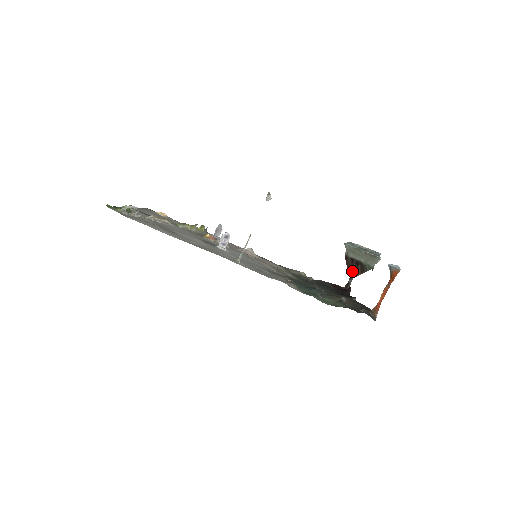
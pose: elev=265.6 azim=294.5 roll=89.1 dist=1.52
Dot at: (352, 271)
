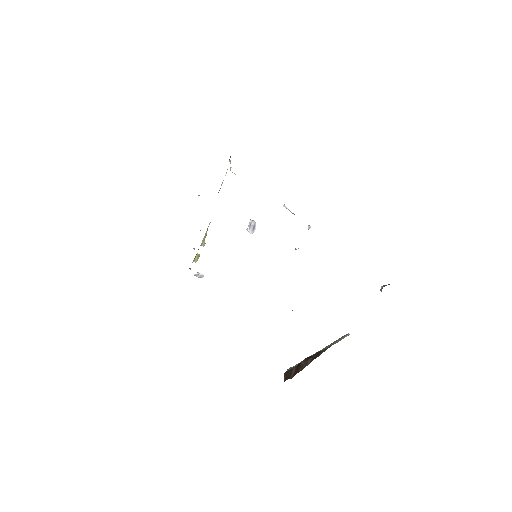
Dot at: (292, 375)
